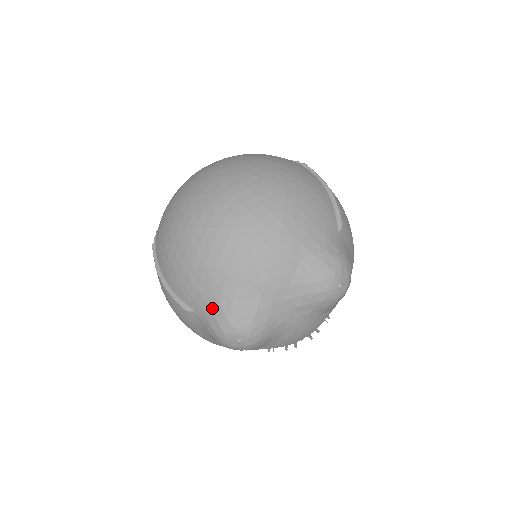
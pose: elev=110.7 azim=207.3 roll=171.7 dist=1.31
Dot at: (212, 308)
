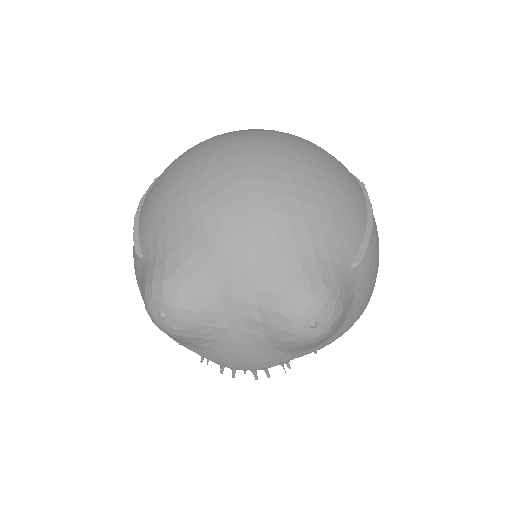
Dot at: (158, 261)
